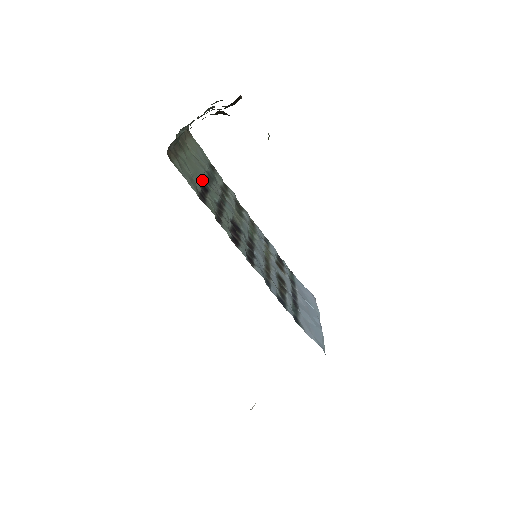
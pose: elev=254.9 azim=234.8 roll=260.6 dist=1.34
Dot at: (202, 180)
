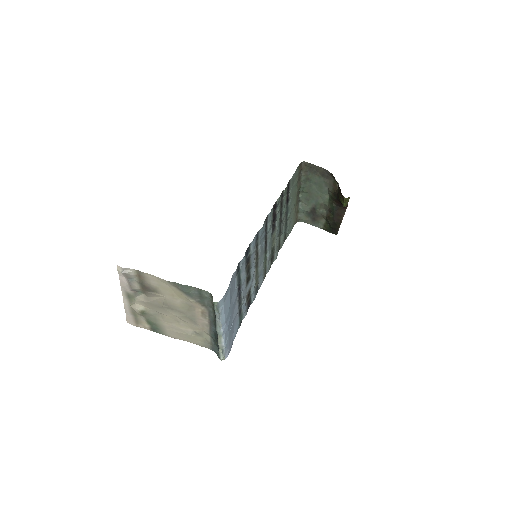
Dot at: (289, 203)
